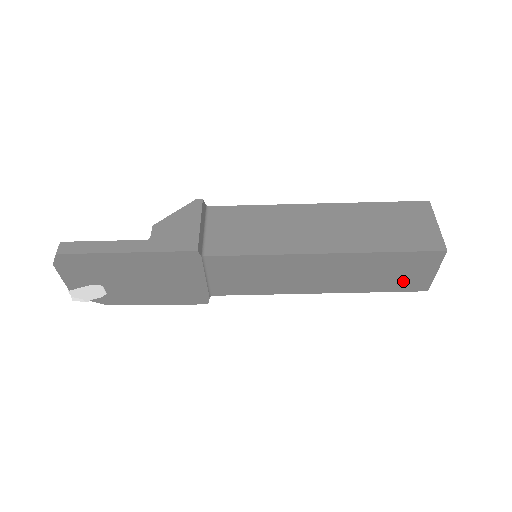
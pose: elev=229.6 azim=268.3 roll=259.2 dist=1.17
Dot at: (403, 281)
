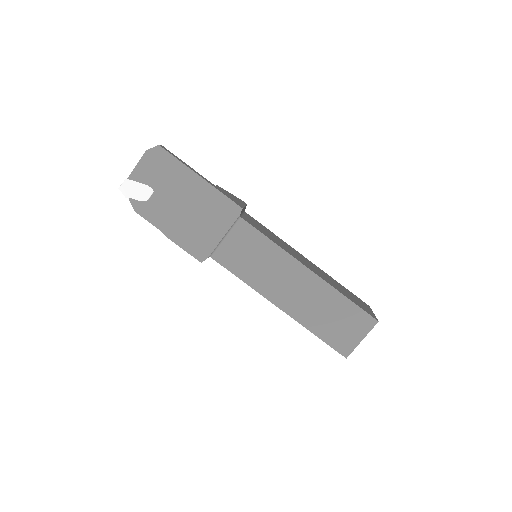
Dot at: (338, 335)
